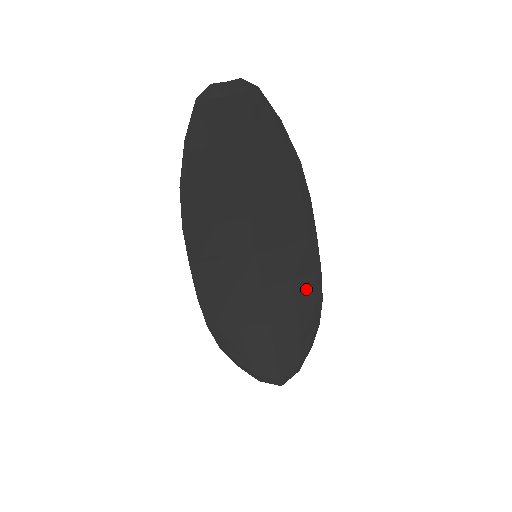
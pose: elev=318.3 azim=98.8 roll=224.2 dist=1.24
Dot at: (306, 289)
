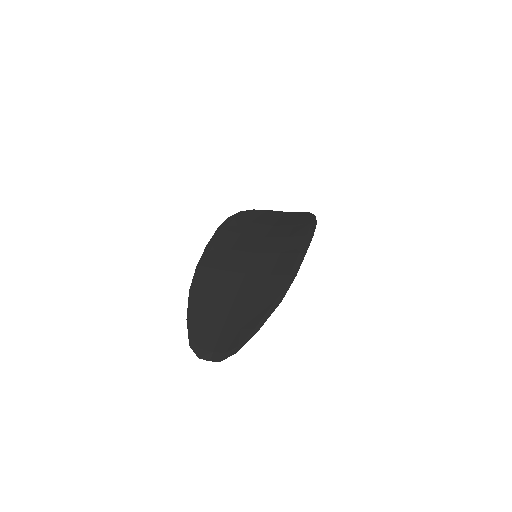
Dot at: (301, 232)
